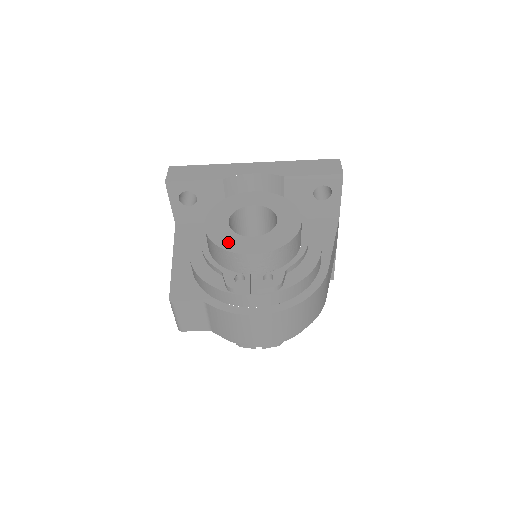
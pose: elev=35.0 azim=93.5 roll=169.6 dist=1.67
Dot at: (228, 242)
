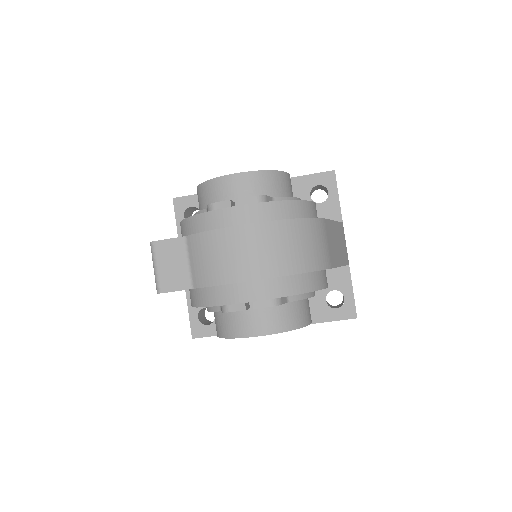
Dot at: occluded
